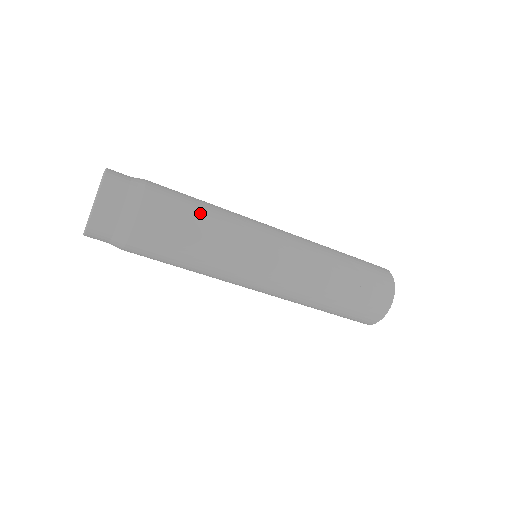
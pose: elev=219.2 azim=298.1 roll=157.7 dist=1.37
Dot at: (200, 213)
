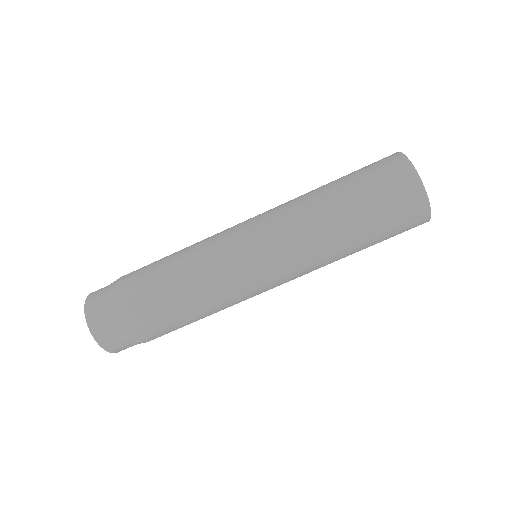
Dot at: occluded
